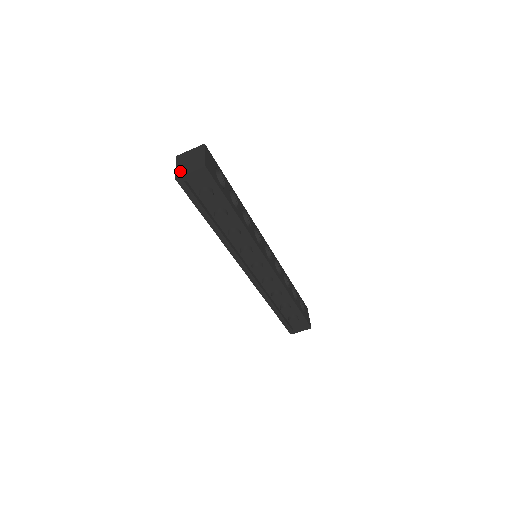
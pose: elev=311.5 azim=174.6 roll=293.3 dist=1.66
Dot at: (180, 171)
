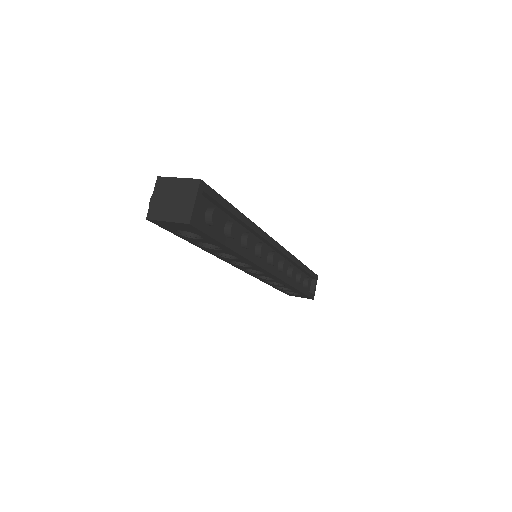
Dot at: (181, 215)
